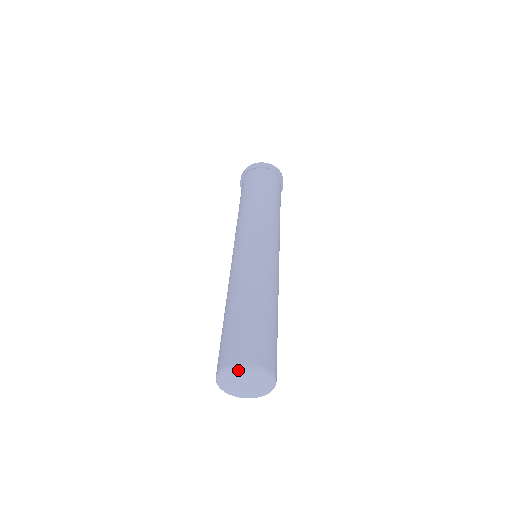
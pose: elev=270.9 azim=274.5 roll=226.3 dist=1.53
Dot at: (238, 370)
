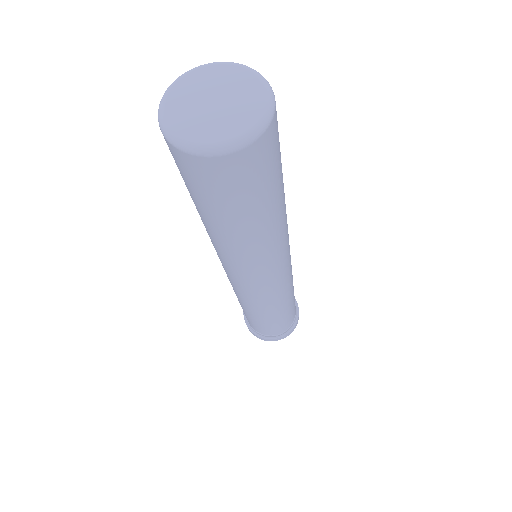
Dot at: (169, 94)
